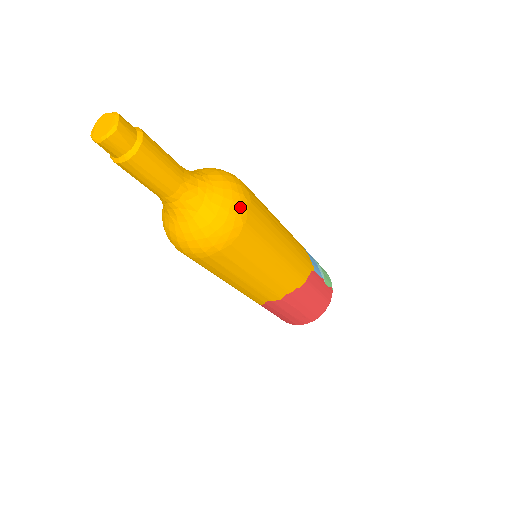
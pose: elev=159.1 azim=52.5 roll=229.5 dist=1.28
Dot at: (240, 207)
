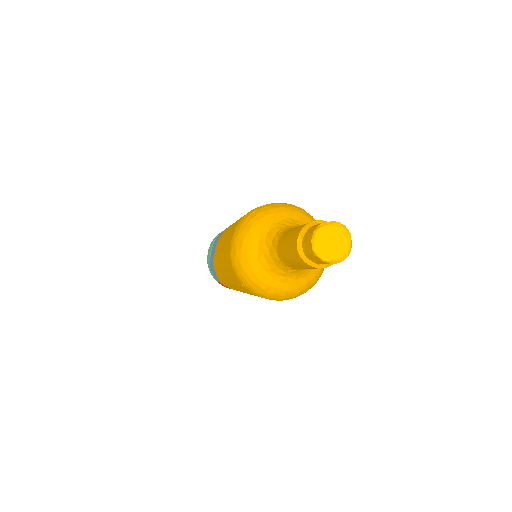
Dot at: occluded
